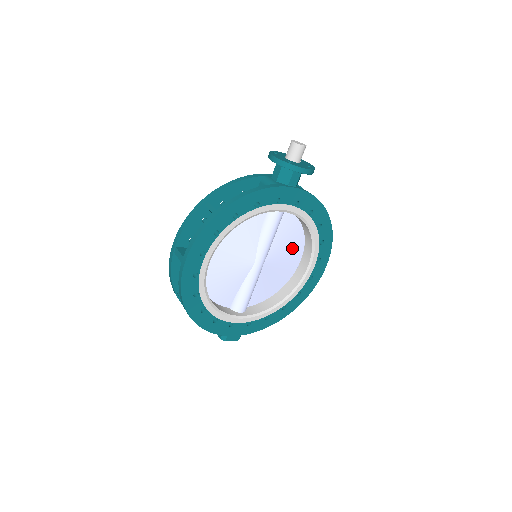
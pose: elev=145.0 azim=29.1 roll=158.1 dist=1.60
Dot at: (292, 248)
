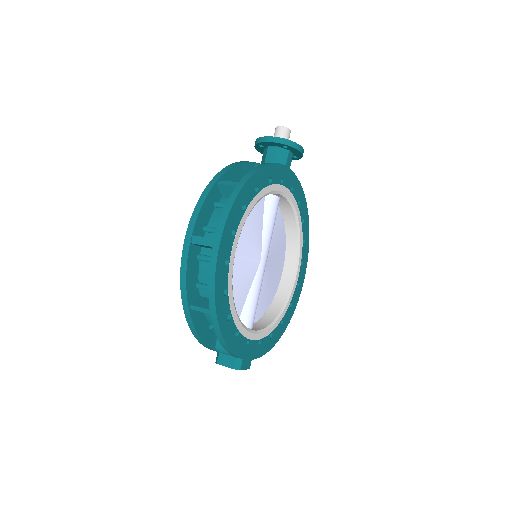
Dot at: (280, 250)
